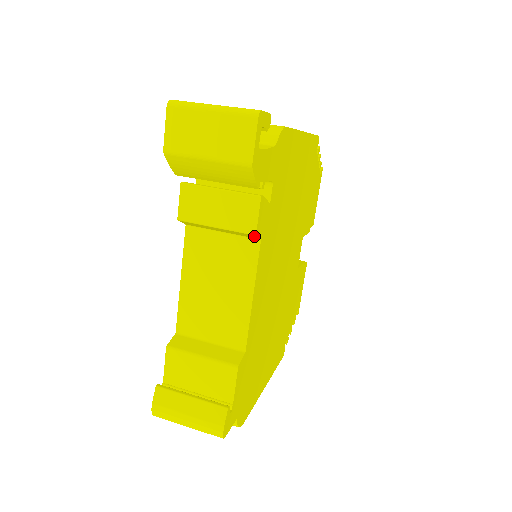
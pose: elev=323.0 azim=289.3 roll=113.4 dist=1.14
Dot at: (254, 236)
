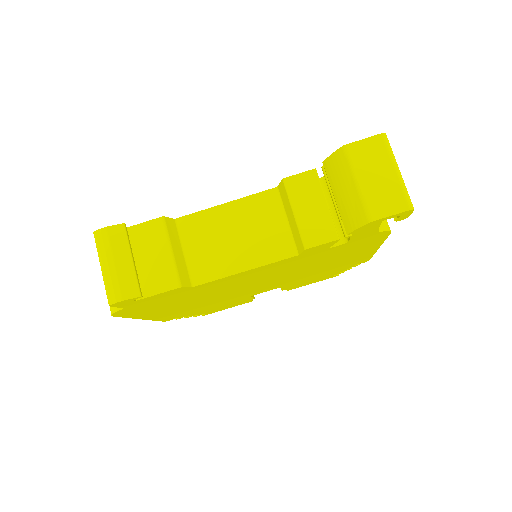
Dot at: (302, 248)
